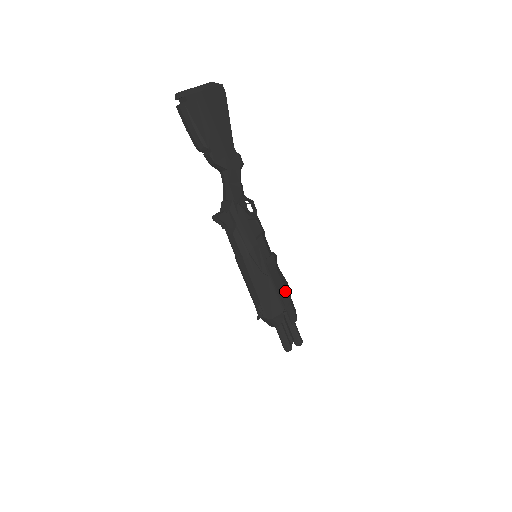
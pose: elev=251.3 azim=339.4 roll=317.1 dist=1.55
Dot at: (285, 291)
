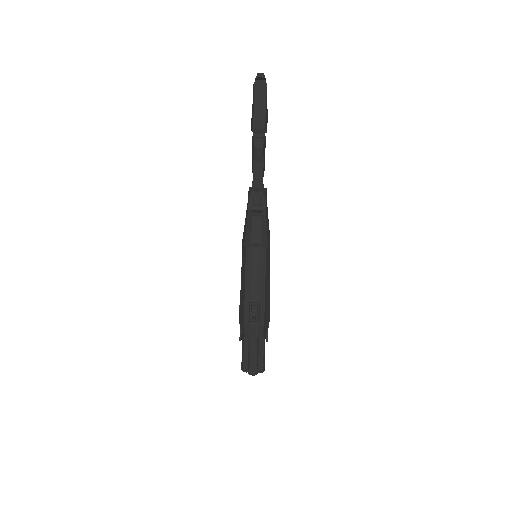
Dot at: occluded
